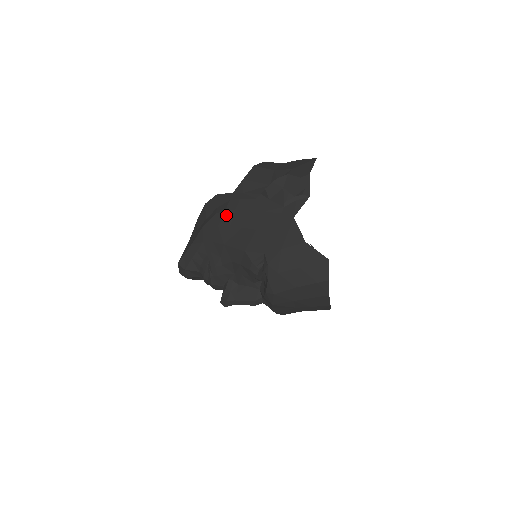
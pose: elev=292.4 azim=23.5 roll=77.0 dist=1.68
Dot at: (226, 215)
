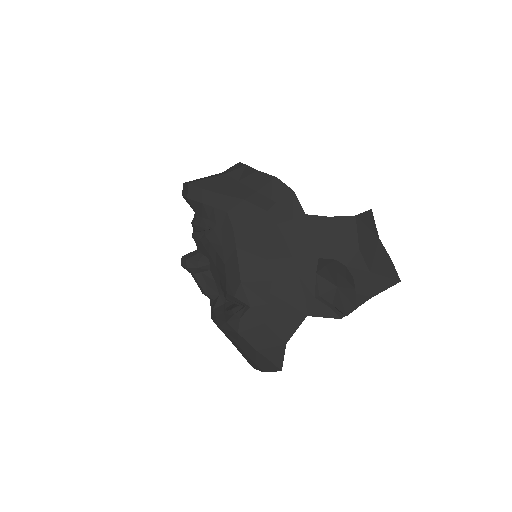
Dot at: (271, 229)
